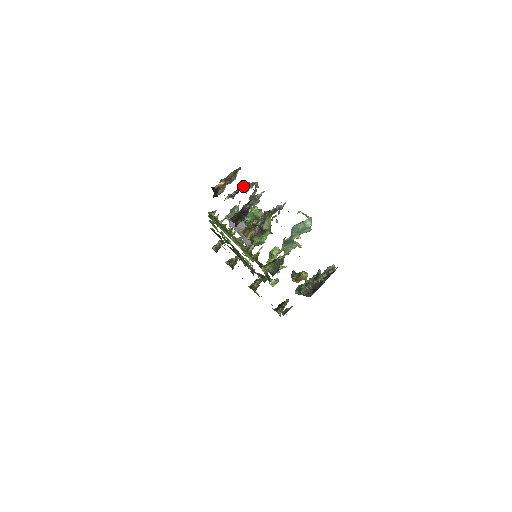
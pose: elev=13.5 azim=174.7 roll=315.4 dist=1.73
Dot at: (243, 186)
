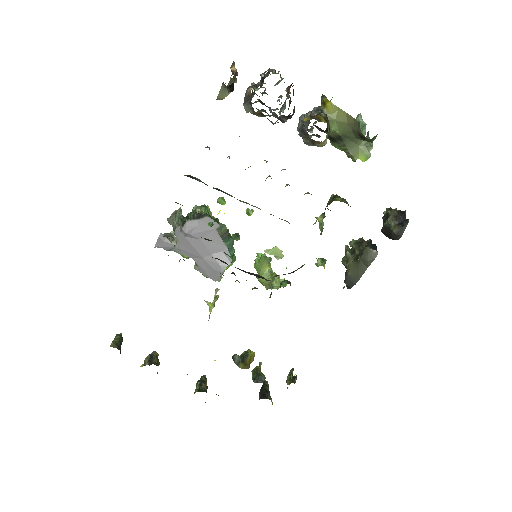
Dot at: (262, 77)
